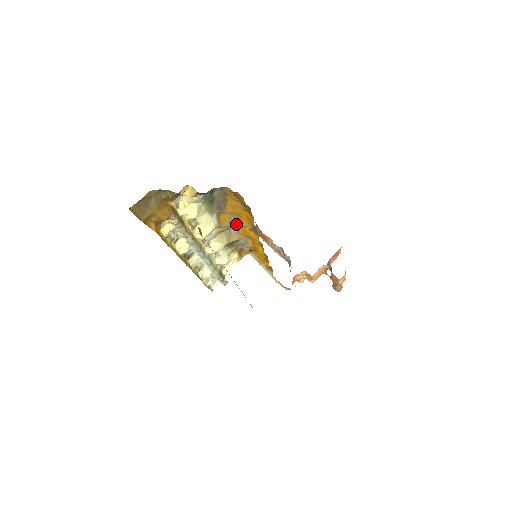
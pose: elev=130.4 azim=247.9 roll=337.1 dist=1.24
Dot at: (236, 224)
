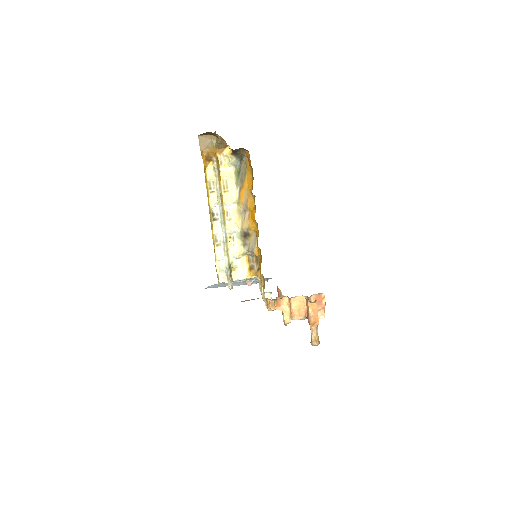
Dot at: (248, 204)
